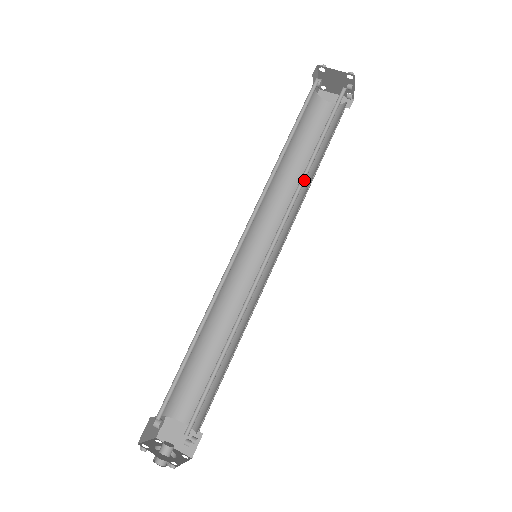
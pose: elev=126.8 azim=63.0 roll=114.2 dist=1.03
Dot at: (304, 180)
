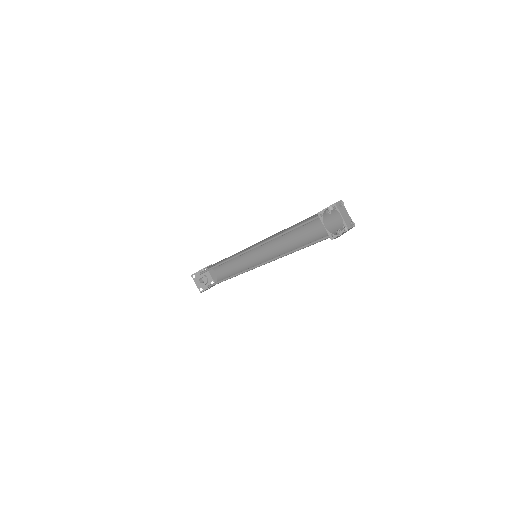
Dot at: (285, 255)
